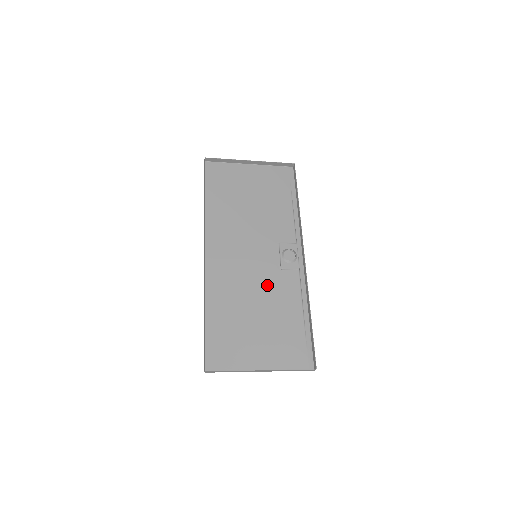
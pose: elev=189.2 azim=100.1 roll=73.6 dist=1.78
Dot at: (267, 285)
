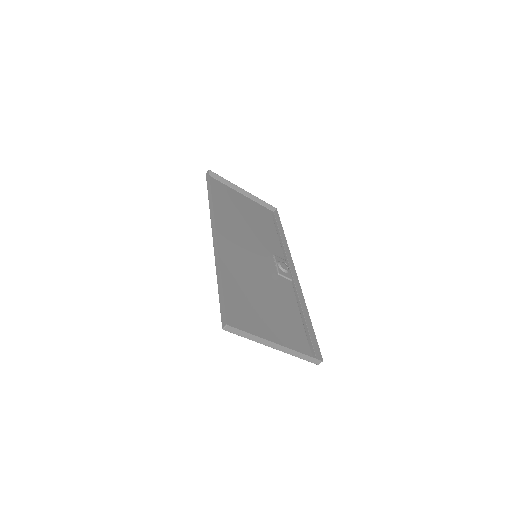
Dot at: (269, 281)
